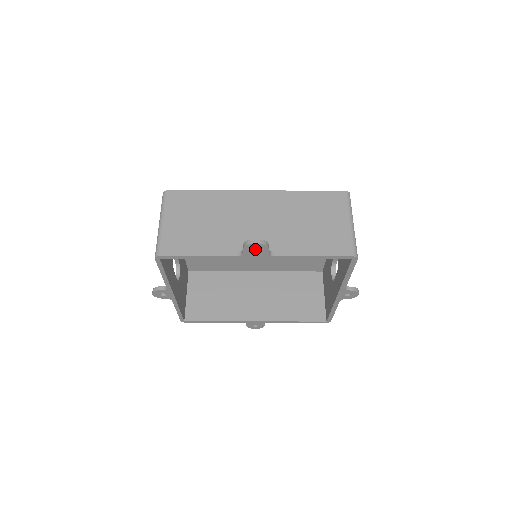
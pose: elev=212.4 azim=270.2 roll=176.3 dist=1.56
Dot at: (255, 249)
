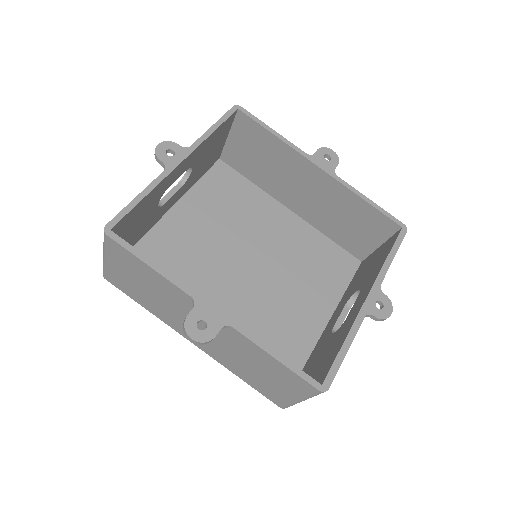
Dot at: (324, 161)
